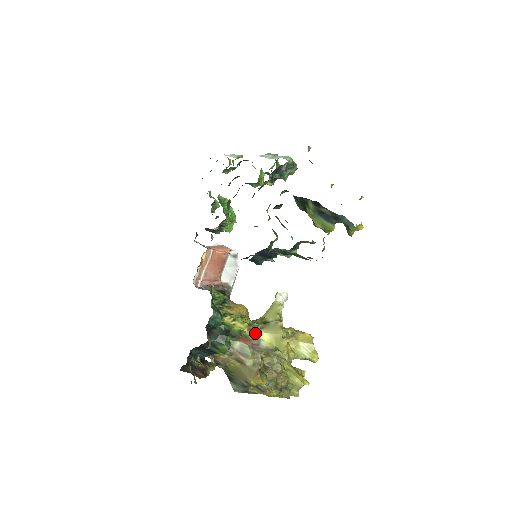
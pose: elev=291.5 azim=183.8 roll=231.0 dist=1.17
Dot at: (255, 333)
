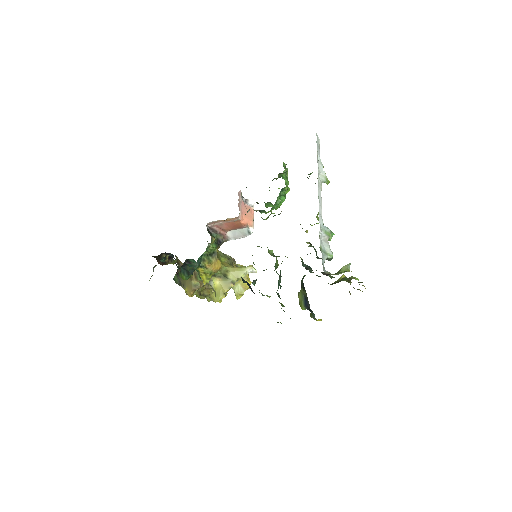
Dot at: (213, 276)
